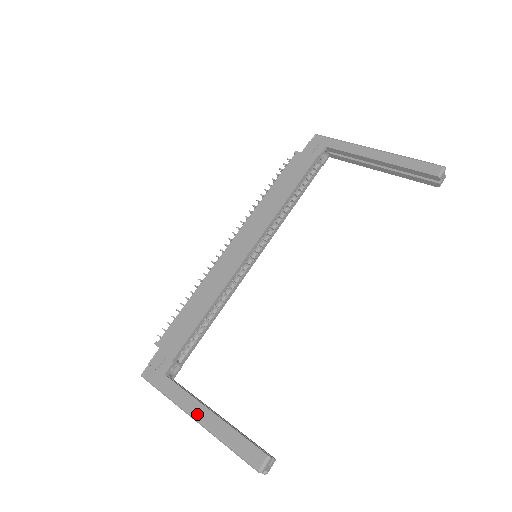
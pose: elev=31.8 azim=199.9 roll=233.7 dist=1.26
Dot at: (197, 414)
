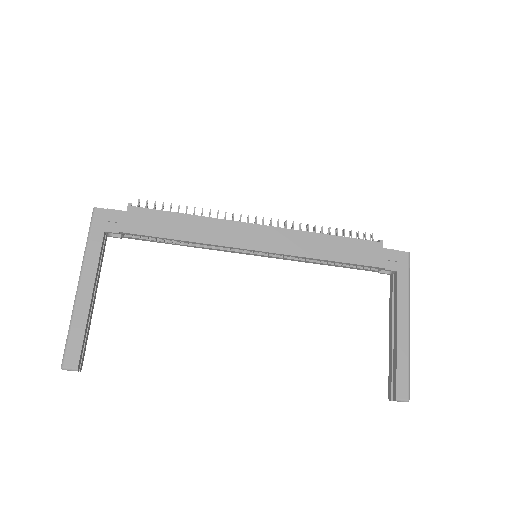
Dot at: (83, 285)
